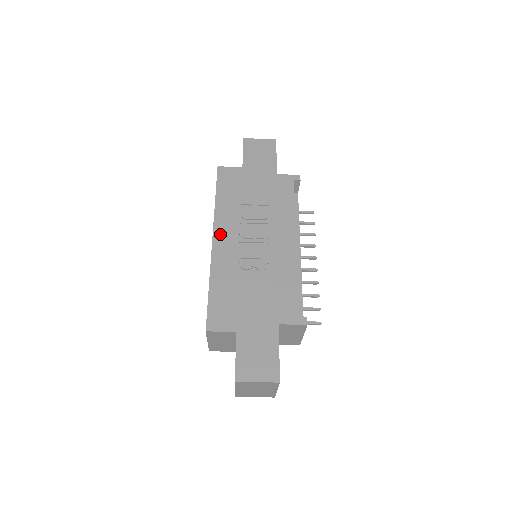
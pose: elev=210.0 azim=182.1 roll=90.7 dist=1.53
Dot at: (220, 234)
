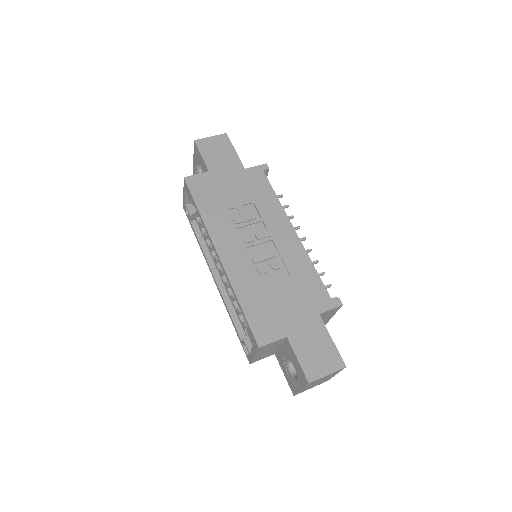
Dot at: (223, 247)
